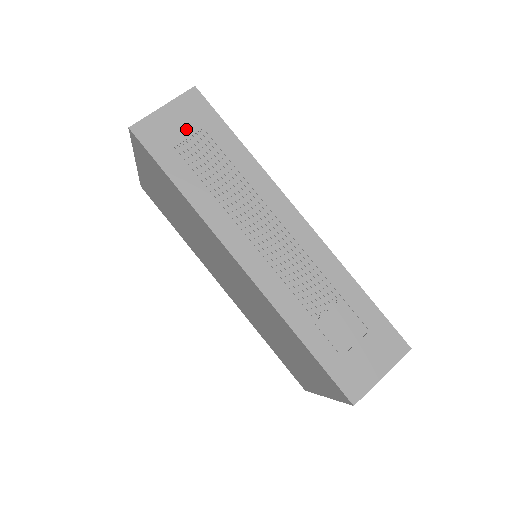
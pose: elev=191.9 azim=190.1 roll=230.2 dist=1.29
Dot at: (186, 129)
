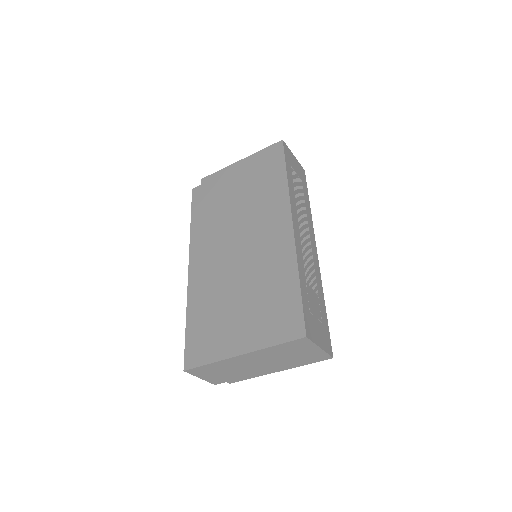
Dot at: (297, 171)
